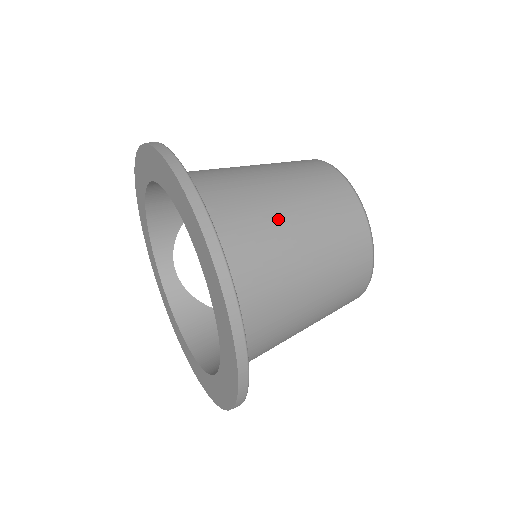
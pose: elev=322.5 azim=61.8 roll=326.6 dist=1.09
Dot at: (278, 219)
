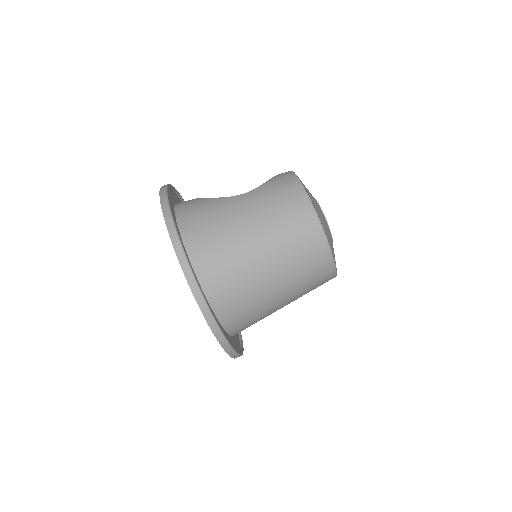
Dot at: (273, 303)
